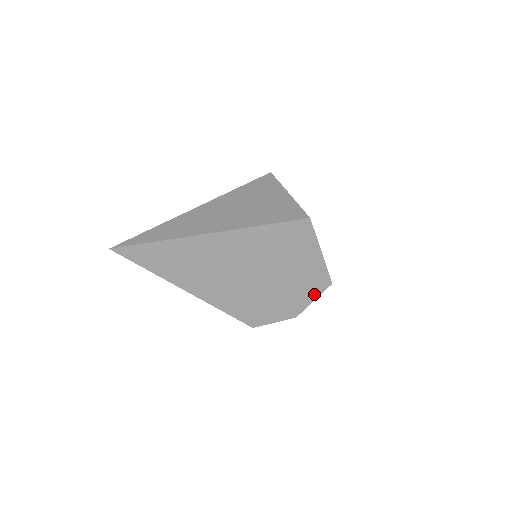
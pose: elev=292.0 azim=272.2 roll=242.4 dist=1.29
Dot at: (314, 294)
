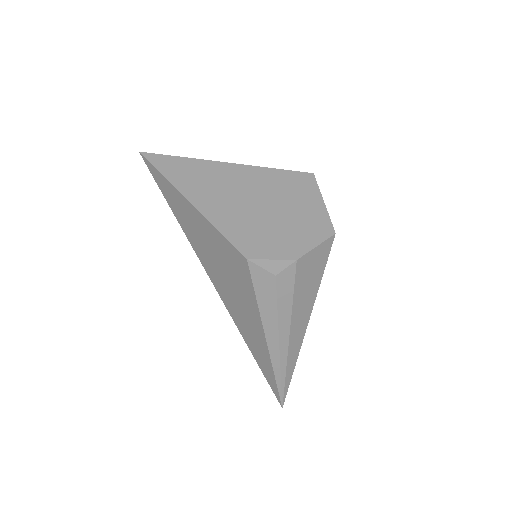
Dot at: (317, 239)
